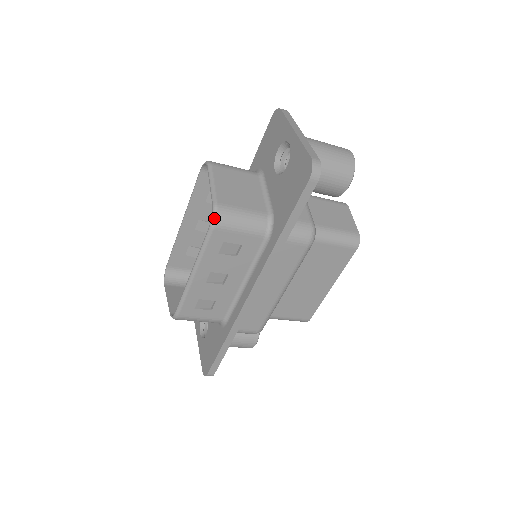
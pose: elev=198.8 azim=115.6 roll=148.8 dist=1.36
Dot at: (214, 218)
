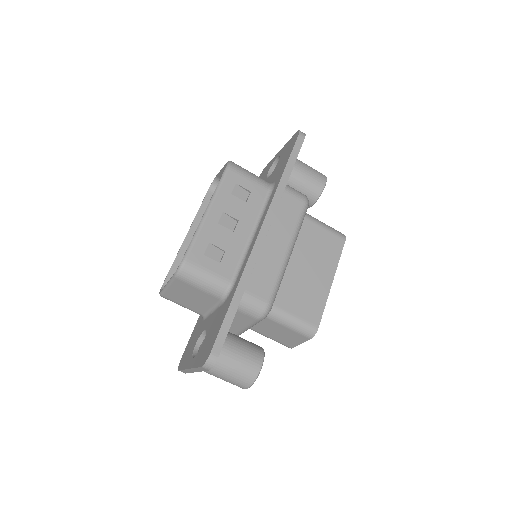
Dot at: (229, 163)
